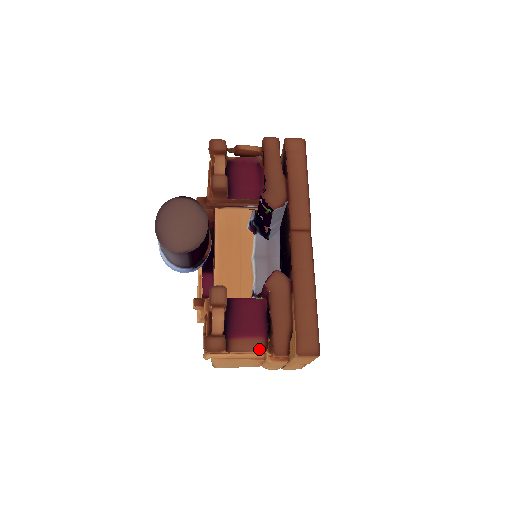
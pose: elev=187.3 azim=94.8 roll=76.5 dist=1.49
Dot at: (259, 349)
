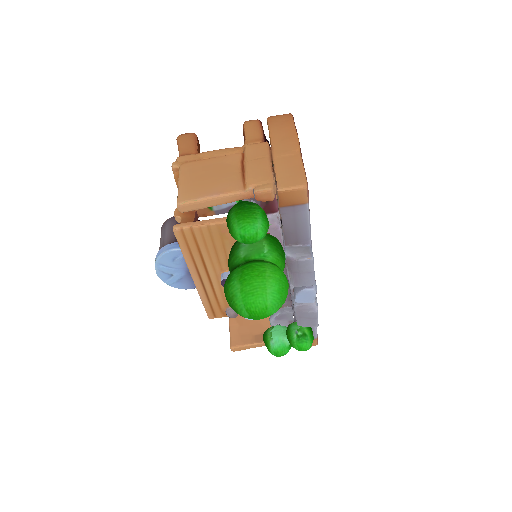
Dot at: (235, 149)
